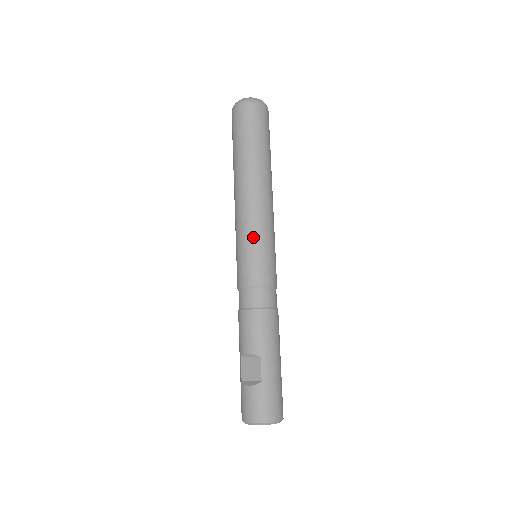
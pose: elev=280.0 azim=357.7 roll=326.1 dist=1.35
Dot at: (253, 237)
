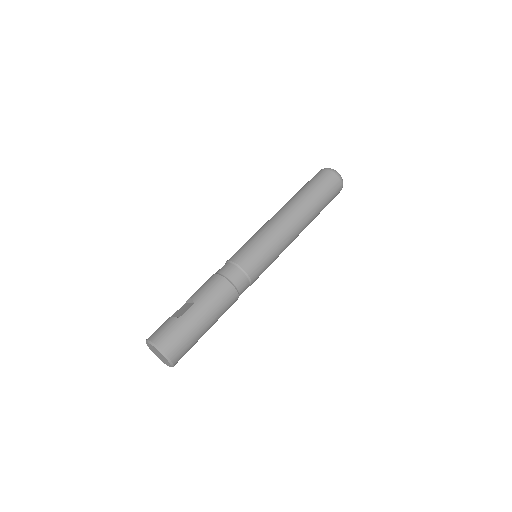
Dot at: (260, 236)
